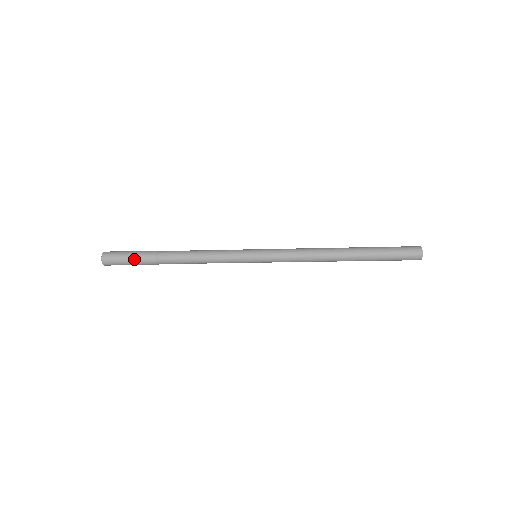
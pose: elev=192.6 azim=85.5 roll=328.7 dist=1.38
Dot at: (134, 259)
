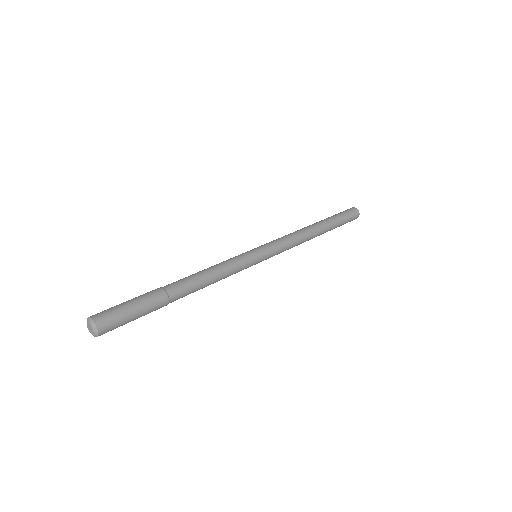
Dot at: (141, 307)
